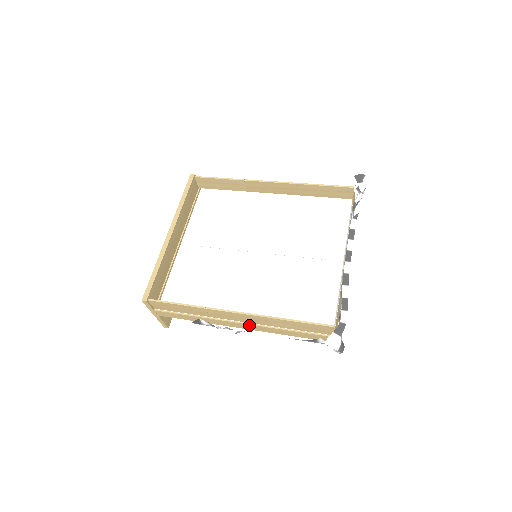
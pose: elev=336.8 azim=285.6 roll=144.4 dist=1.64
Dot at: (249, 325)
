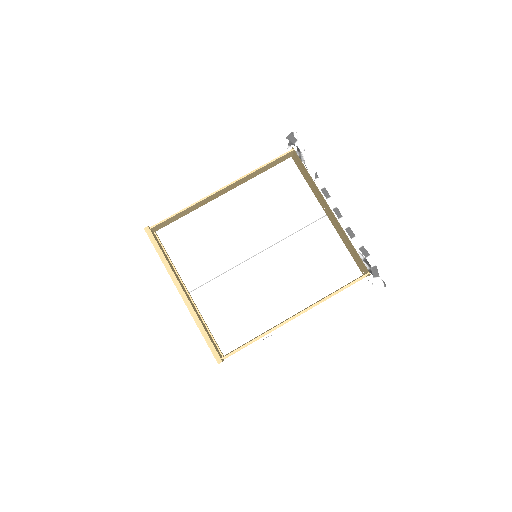
Dot at: occluded
